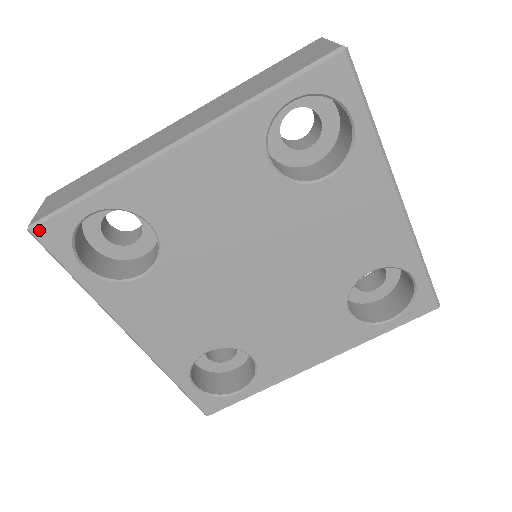
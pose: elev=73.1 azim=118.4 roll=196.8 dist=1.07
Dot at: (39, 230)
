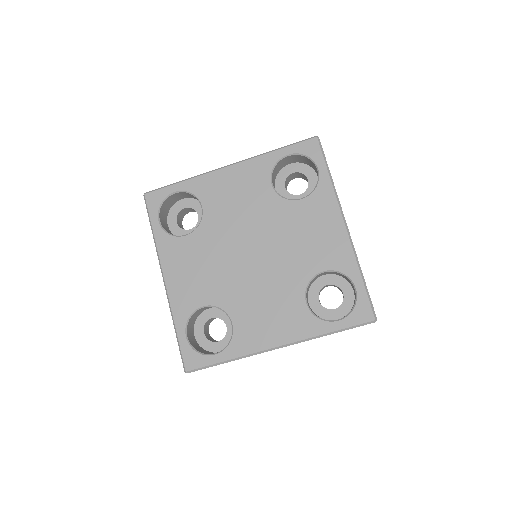
Dot at: (149, 195)
